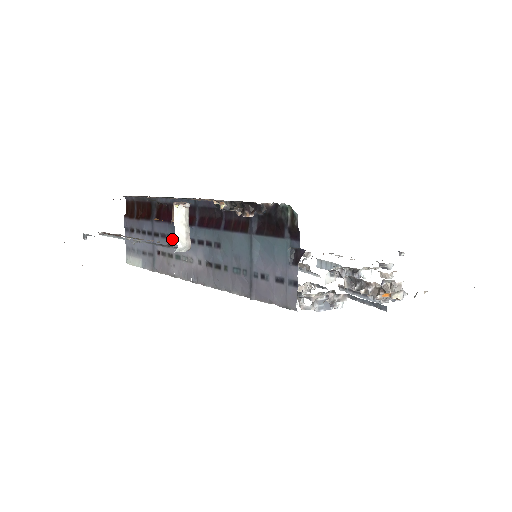
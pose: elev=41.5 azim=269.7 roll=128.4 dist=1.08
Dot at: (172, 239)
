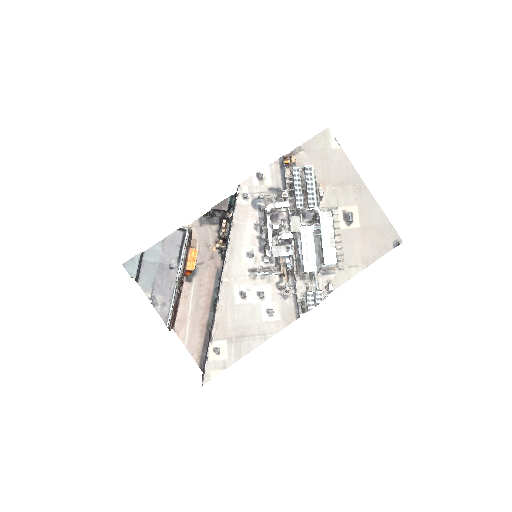
Dot at: occluded
